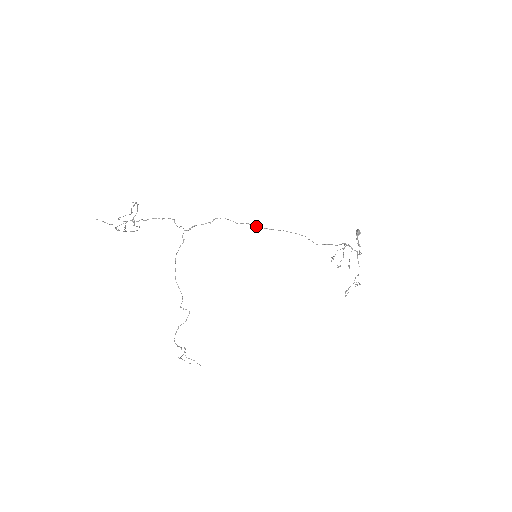
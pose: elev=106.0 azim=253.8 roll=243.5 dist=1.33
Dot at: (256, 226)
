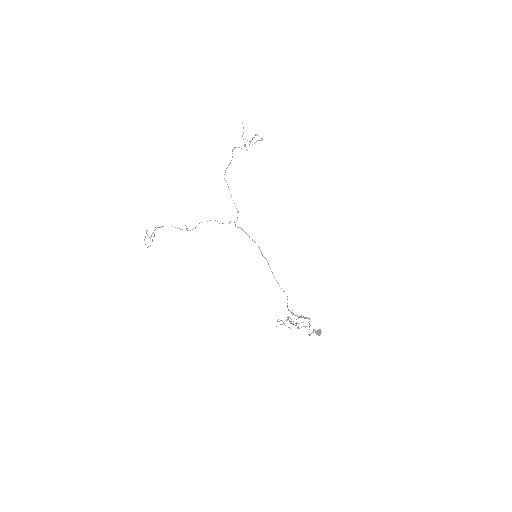
Dot at: occluded
